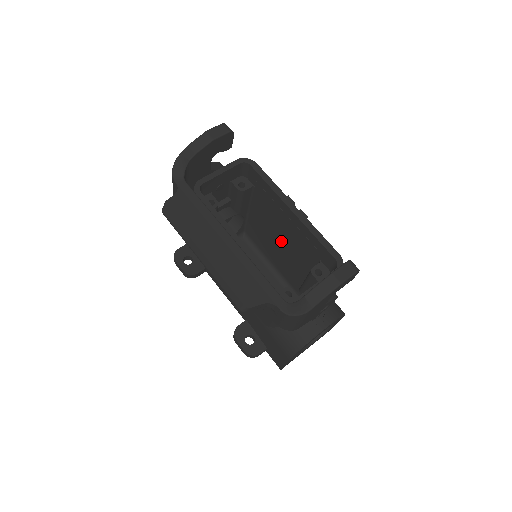
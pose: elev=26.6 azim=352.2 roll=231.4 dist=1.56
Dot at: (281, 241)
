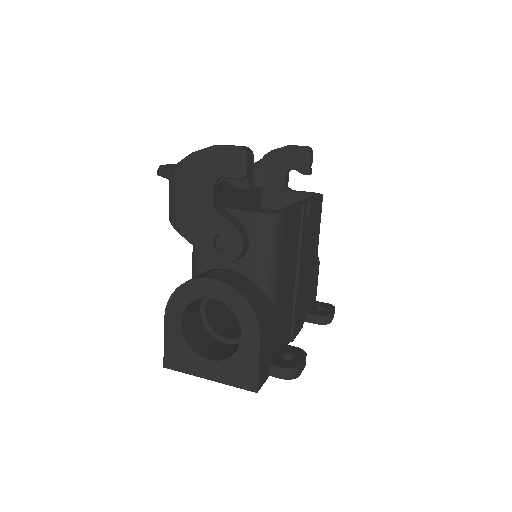
Dot at: occluded
